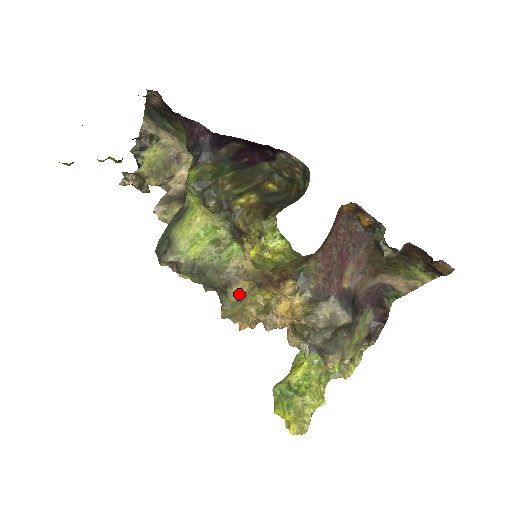
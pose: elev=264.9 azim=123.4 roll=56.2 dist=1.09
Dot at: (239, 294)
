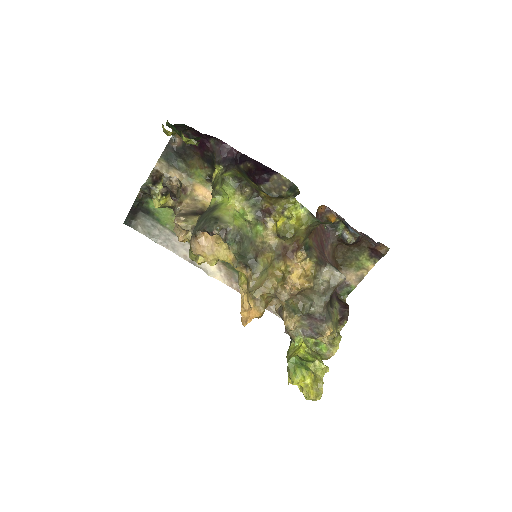
Dot at: (266, 262)
